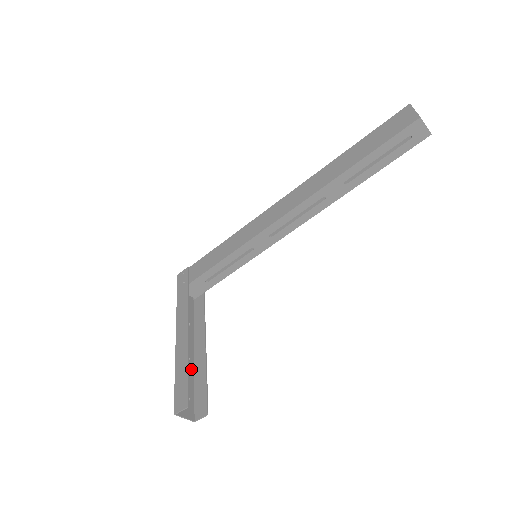
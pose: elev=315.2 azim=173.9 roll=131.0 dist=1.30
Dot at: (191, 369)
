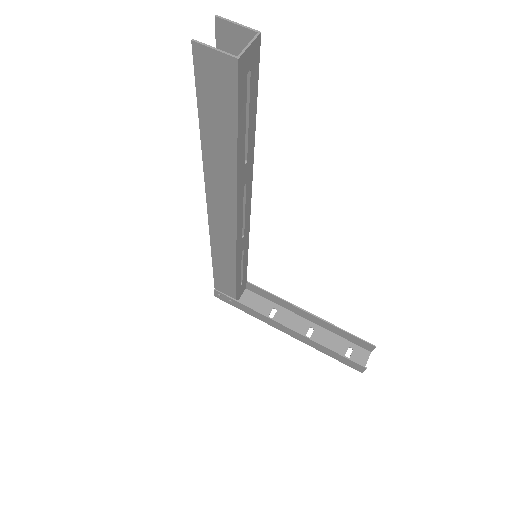
Dot at: (322, 331)
